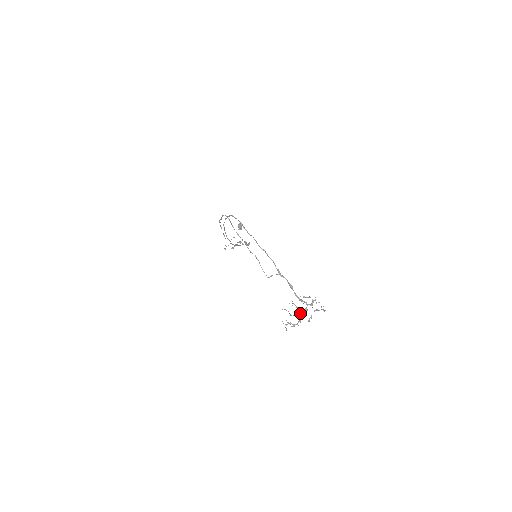
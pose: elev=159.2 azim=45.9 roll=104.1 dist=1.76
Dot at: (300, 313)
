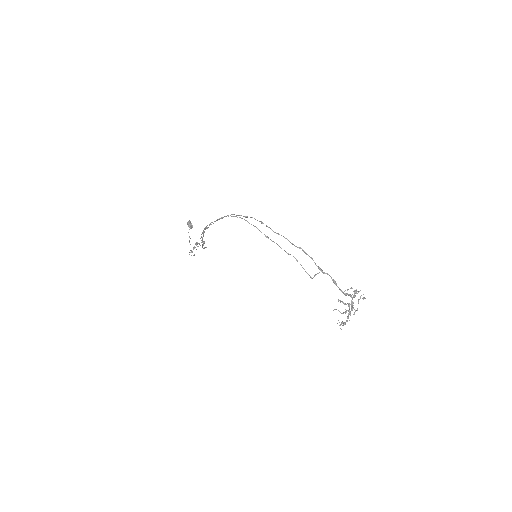
Dot at: occluded
